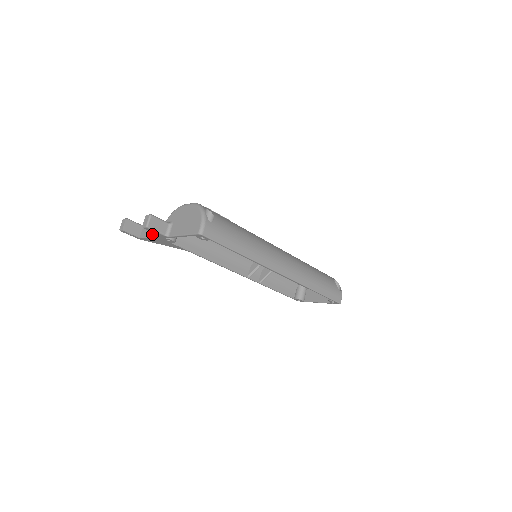
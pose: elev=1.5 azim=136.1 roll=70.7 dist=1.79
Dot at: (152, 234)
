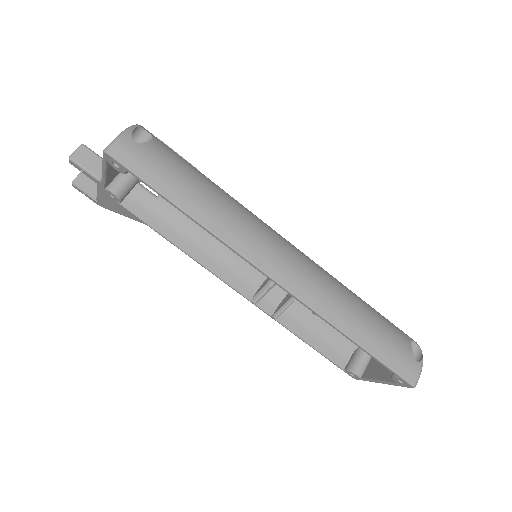
Dot at: occluded
